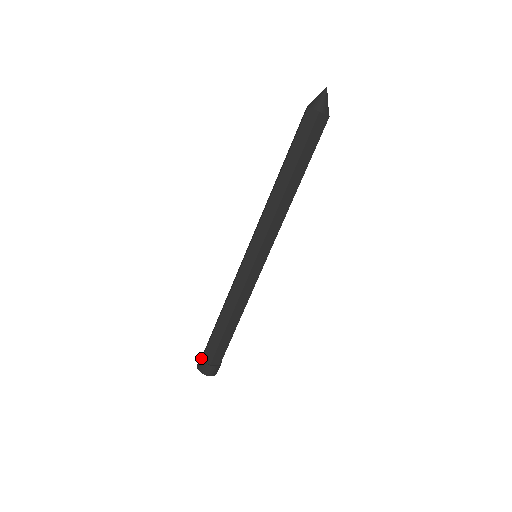
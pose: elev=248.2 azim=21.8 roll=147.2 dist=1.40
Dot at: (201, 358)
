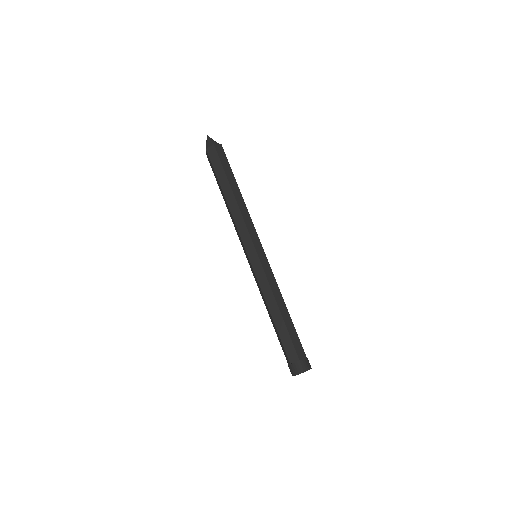
Dot at: (289, 364)
